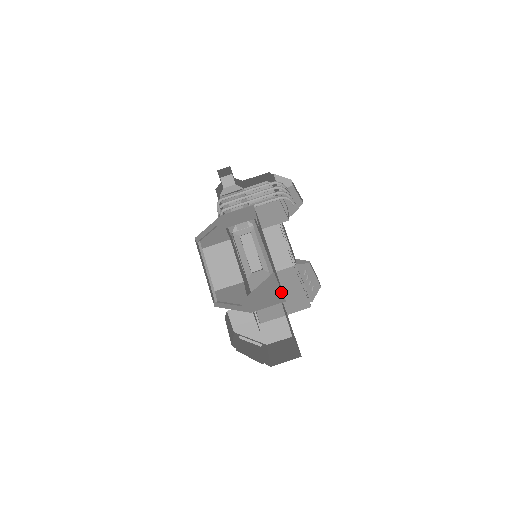
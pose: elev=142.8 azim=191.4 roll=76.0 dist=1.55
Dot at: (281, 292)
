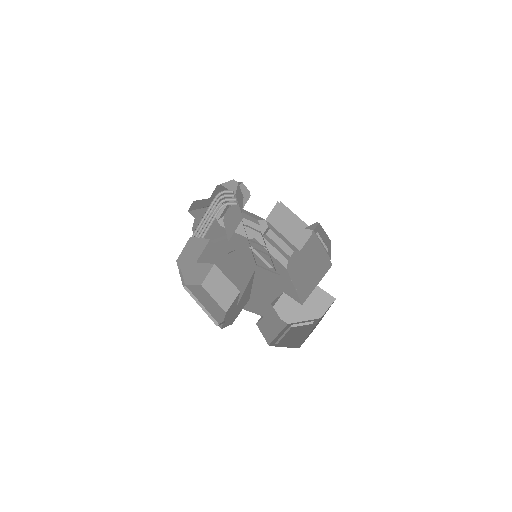
Dot at: (250, 290)
